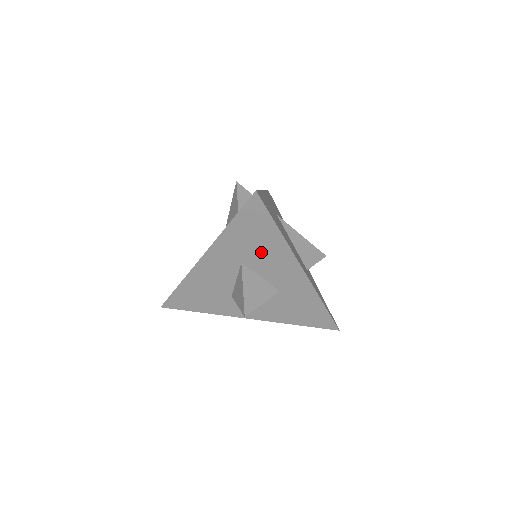
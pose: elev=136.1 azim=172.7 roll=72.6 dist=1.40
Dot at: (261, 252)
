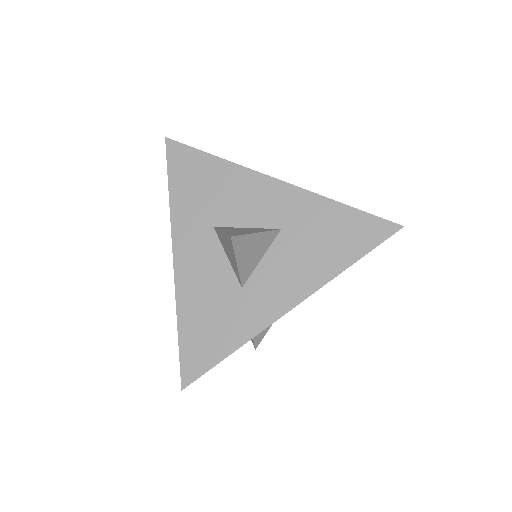
Dot at: (220, 196)
